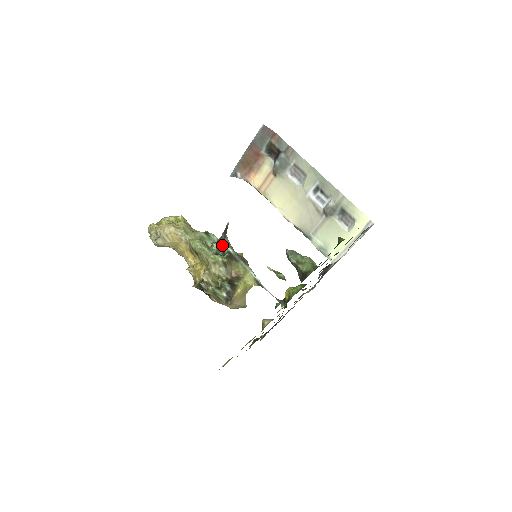
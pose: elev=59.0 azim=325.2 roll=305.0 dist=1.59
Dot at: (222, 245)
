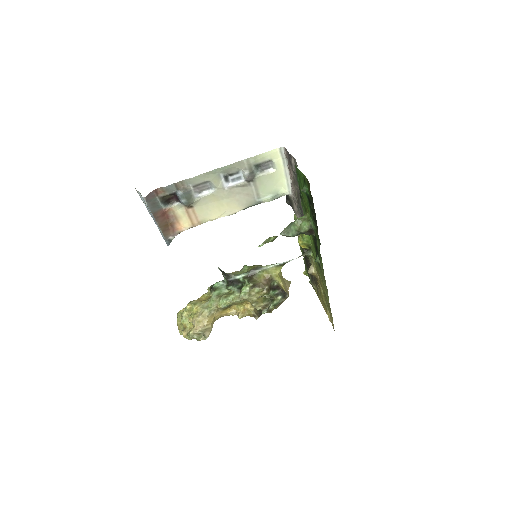
Dot at: (233, 281)
